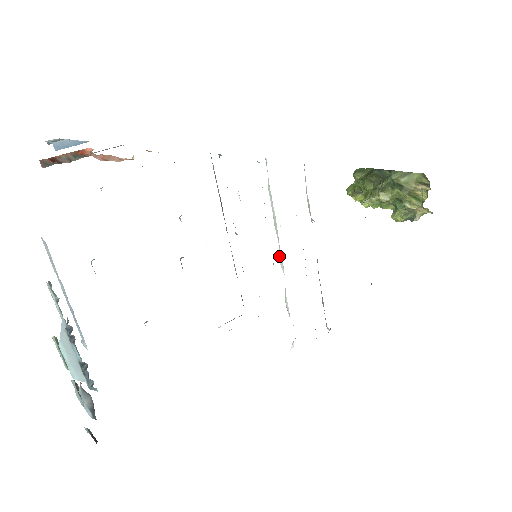
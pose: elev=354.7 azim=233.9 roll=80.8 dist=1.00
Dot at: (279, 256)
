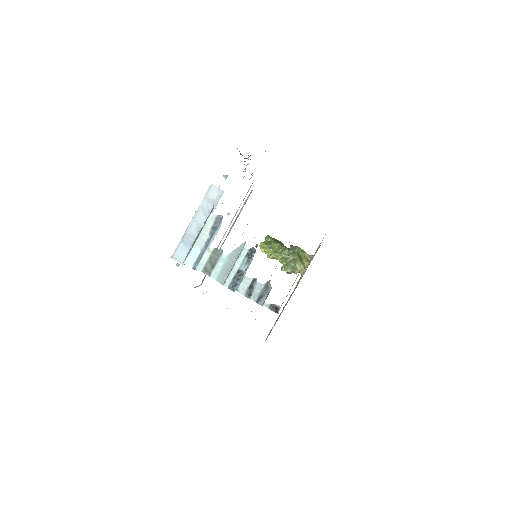
Dot at: occluded
